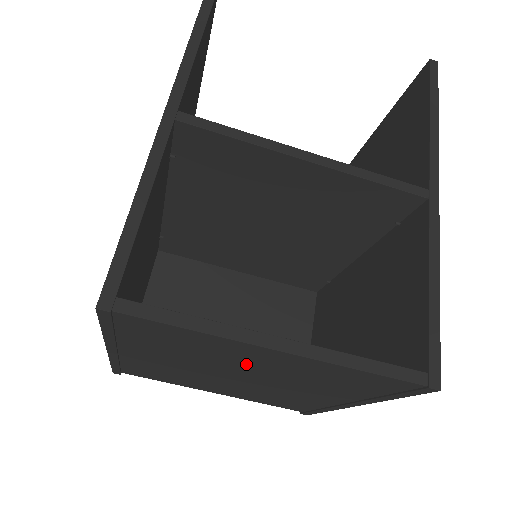
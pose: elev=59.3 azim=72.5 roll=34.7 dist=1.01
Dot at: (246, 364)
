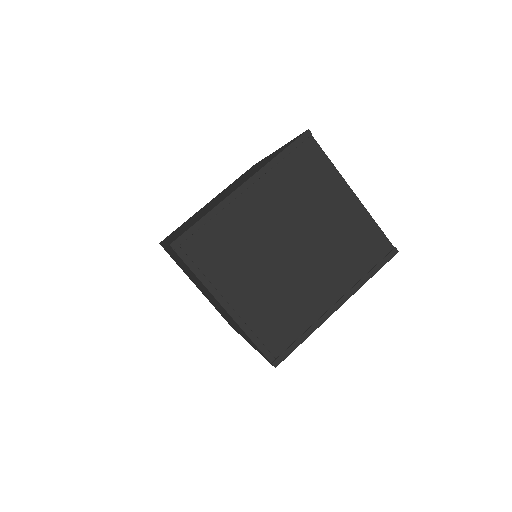
Dot at: (322, 215)
